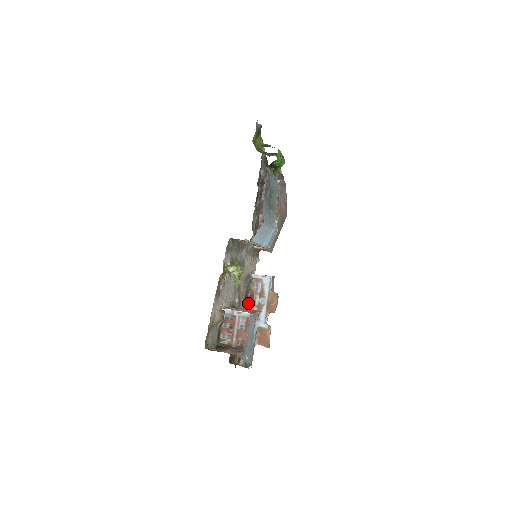
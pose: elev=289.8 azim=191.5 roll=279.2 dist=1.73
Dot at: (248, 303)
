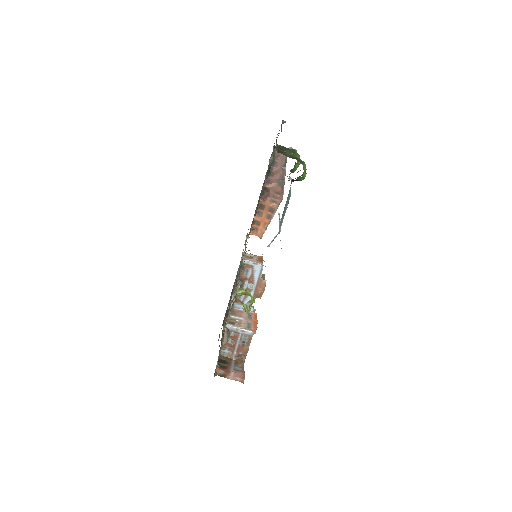
Dot at: (236, 286)
